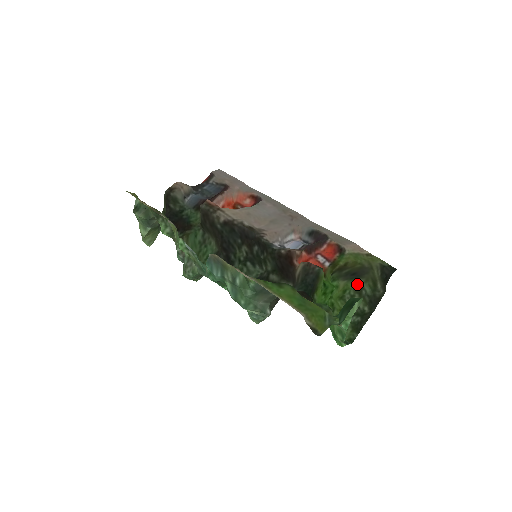
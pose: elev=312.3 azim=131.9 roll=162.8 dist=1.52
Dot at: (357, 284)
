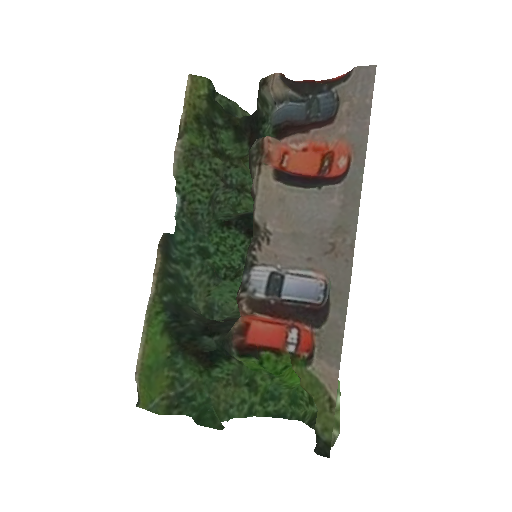
Dot at: (339, 396)
